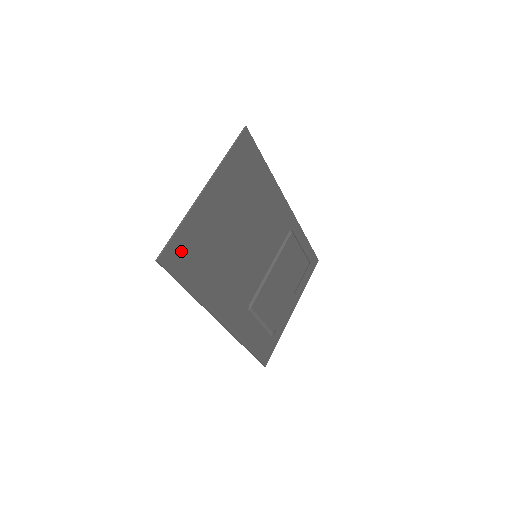
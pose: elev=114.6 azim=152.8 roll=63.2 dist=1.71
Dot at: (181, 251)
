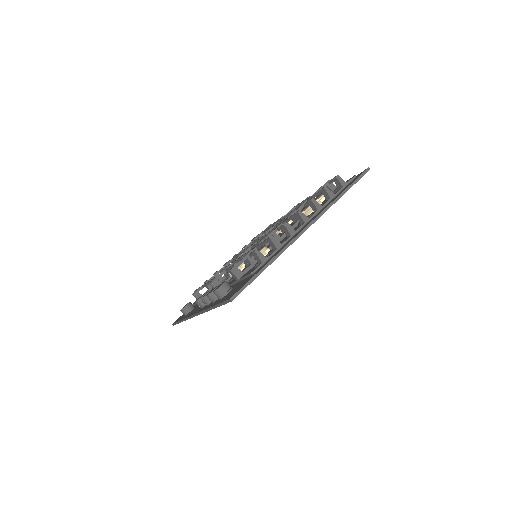
Dot at: occluded
